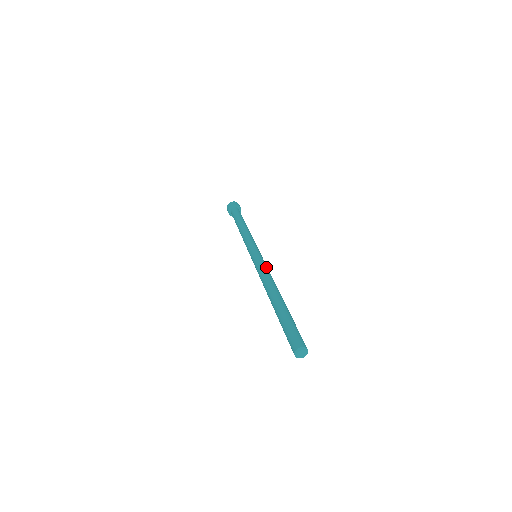
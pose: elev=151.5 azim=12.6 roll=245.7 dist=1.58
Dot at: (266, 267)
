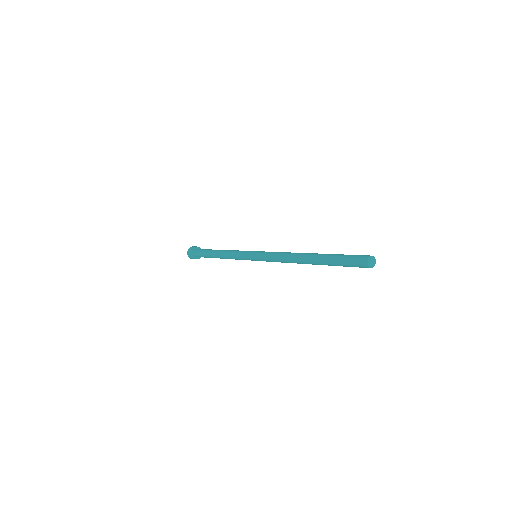
Dot at: occluded
